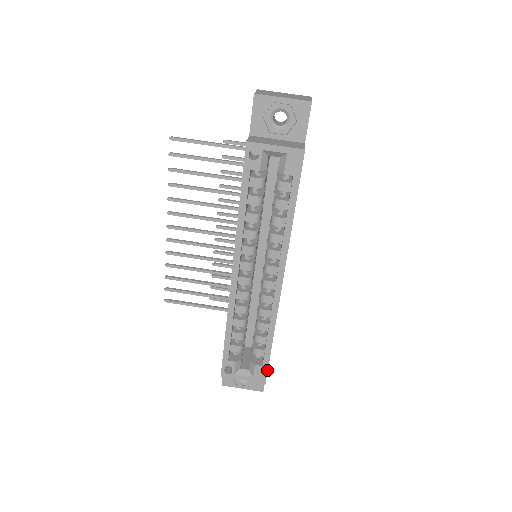
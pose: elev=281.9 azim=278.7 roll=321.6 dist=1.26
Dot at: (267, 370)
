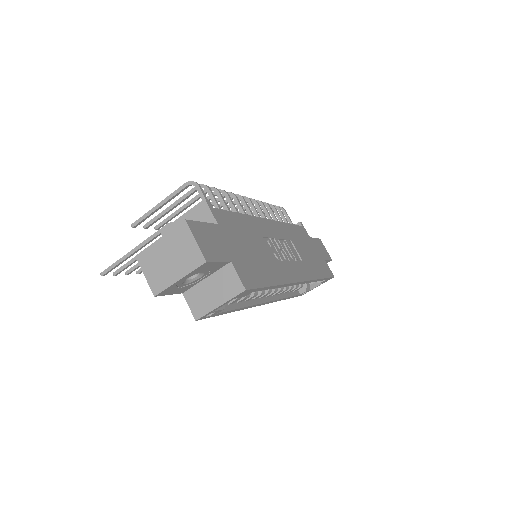
Dot at: occluded
